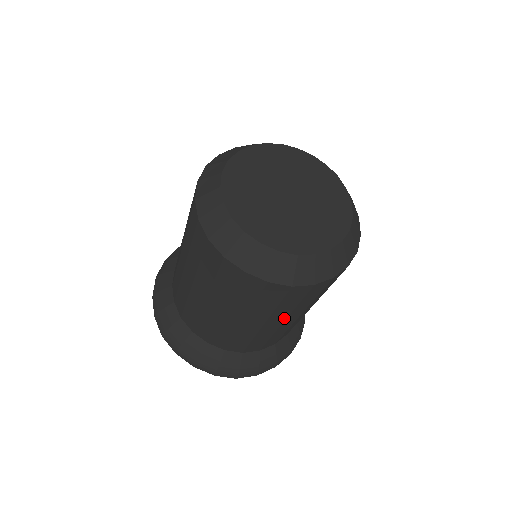
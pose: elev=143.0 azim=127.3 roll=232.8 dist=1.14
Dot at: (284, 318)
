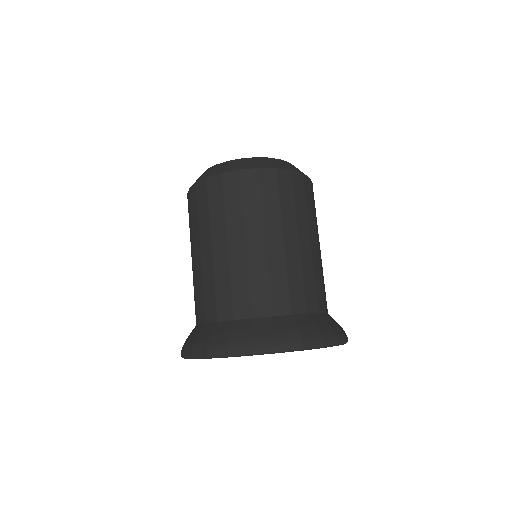
Dot at: (296, 230)
